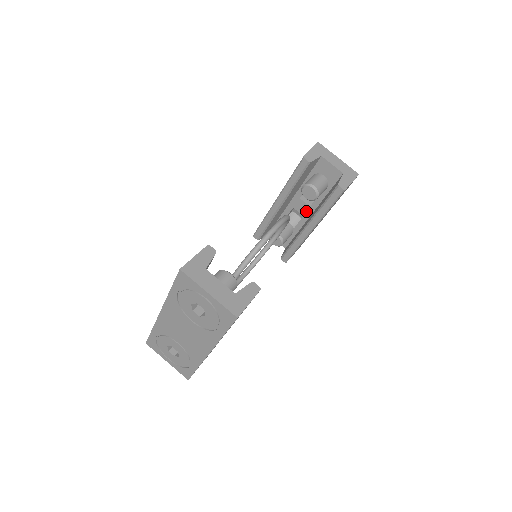
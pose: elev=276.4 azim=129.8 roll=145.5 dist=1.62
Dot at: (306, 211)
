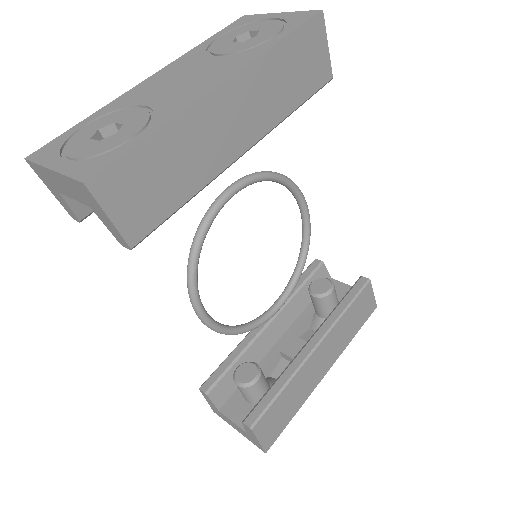
Dot at: occluded
